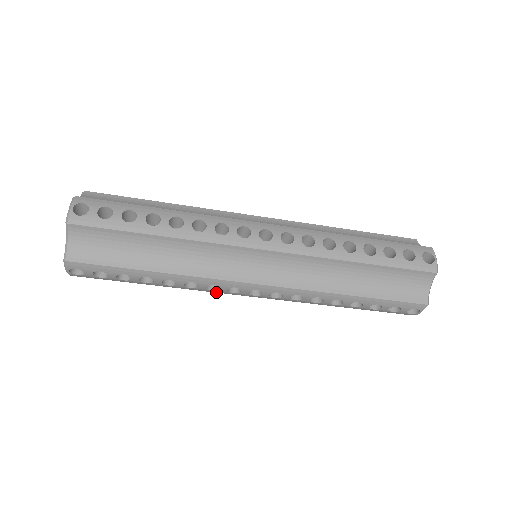
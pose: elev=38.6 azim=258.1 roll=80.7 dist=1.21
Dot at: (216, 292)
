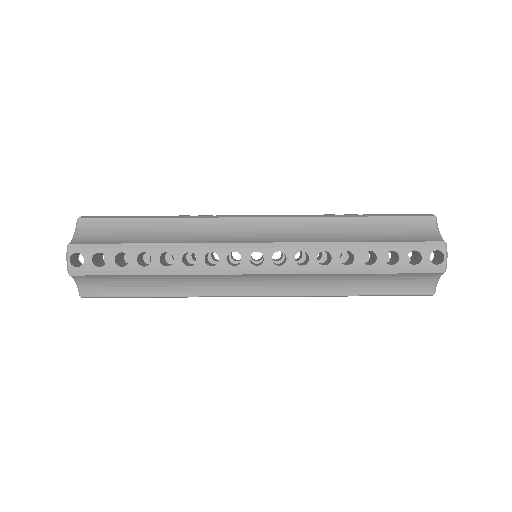
Dot at: (217, 273)
